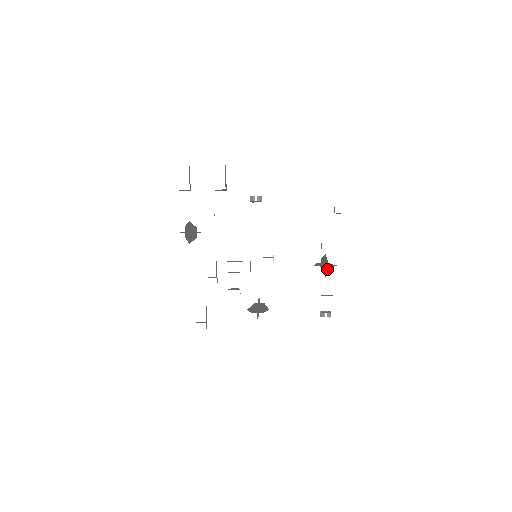
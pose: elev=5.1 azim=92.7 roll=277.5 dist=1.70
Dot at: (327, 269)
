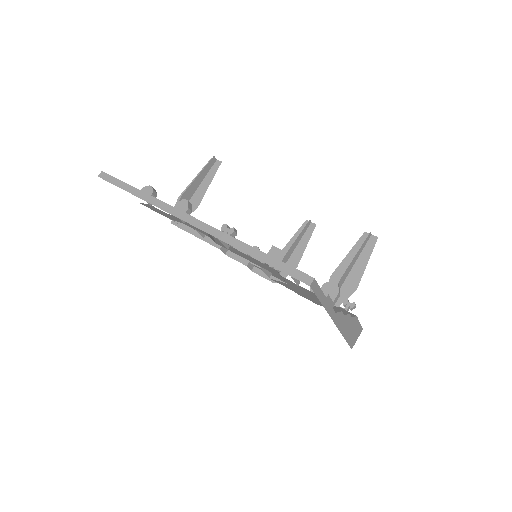
Dot at: occluded
